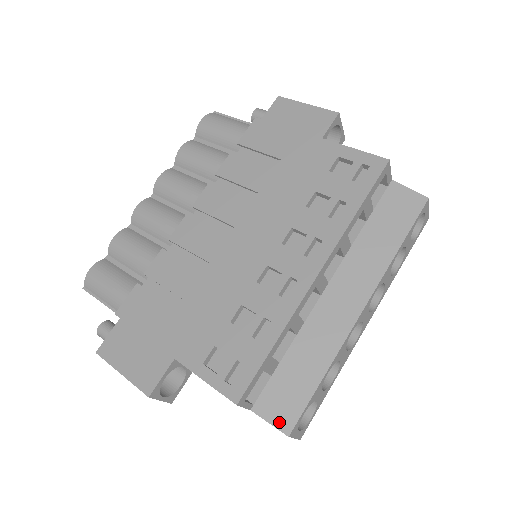
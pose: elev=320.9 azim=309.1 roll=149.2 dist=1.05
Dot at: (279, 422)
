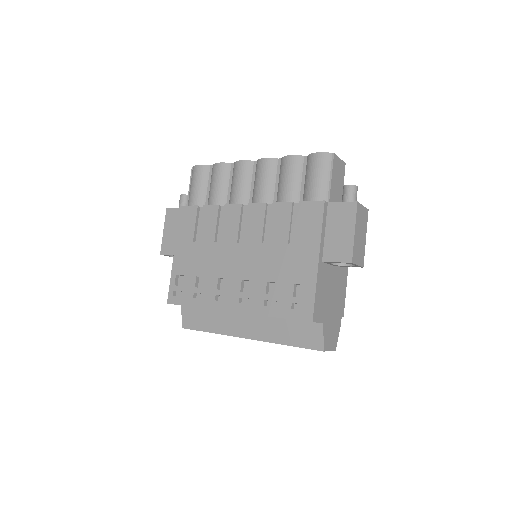
Dot at: (184, 321)
